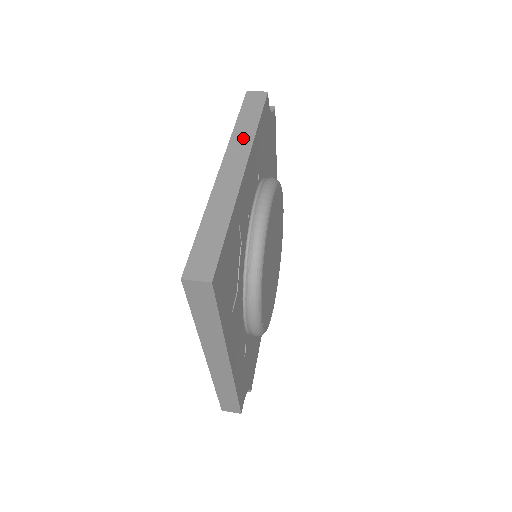
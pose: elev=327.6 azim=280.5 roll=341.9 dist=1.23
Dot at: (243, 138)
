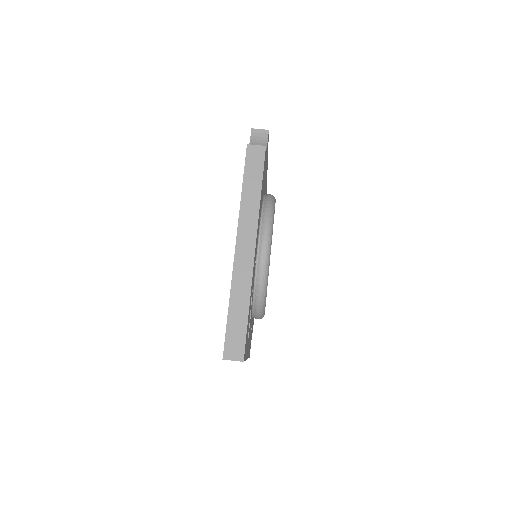
Dot at: (250, 212)
